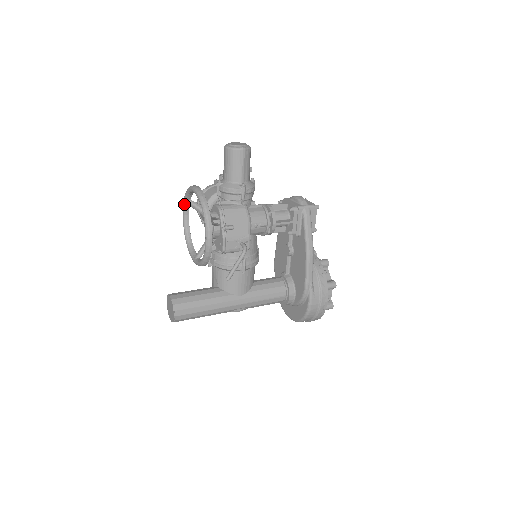
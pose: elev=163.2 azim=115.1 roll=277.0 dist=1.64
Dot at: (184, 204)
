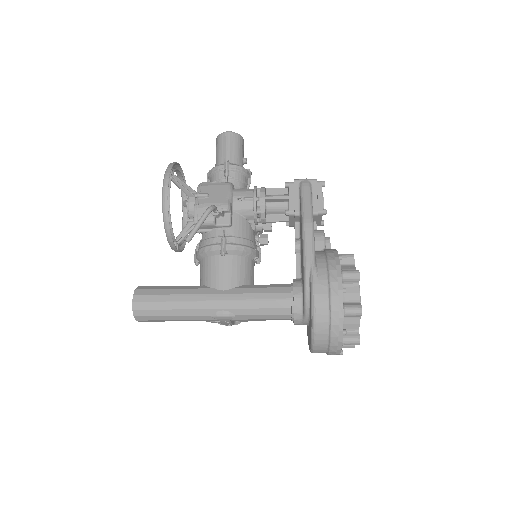
Dot at: (182, 208)
